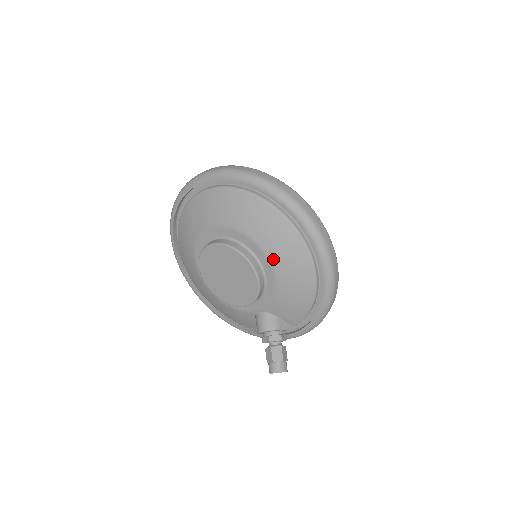
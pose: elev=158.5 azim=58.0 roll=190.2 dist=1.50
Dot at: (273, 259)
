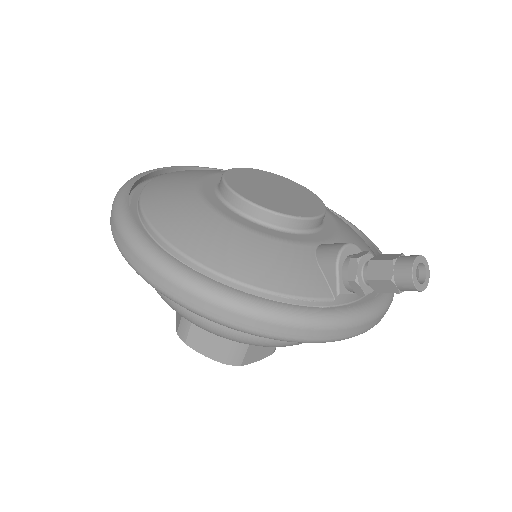
Dot at: occluded
